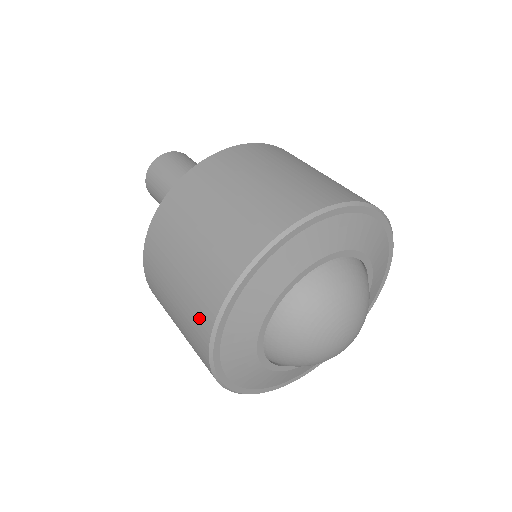
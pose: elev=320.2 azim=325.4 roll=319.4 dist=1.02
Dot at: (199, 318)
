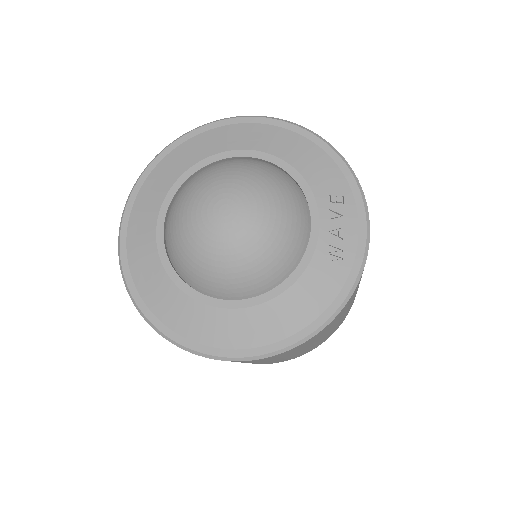
Dot at: occluded
